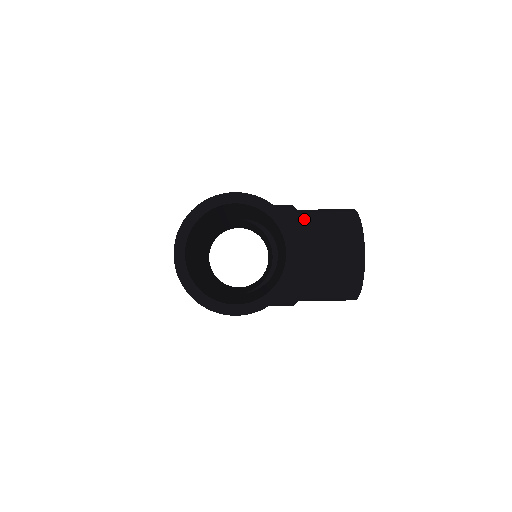
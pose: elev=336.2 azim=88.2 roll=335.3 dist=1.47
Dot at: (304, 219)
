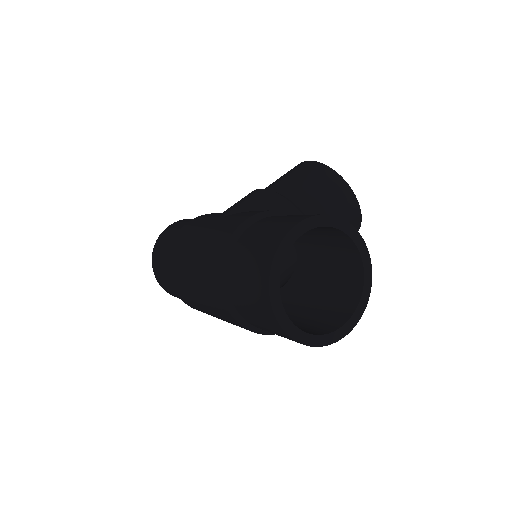
Dot at: (293, 198)
